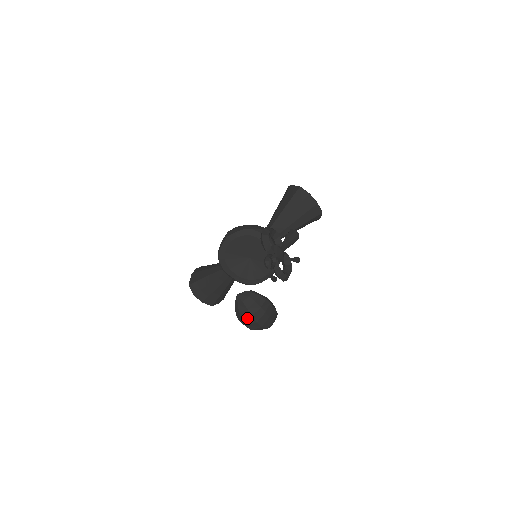
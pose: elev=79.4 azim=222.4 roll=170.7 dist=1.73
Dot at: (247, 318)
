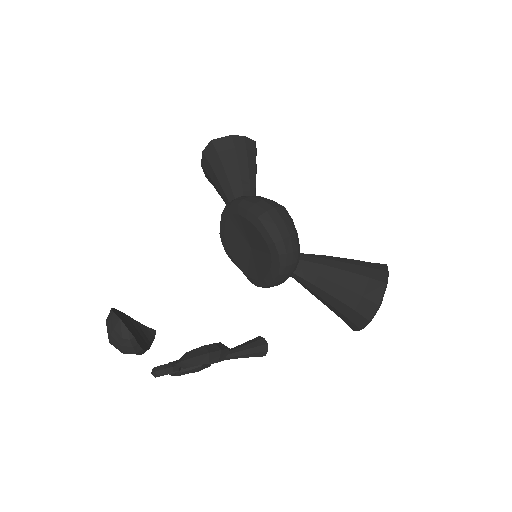
Dot at: (107, 330)
